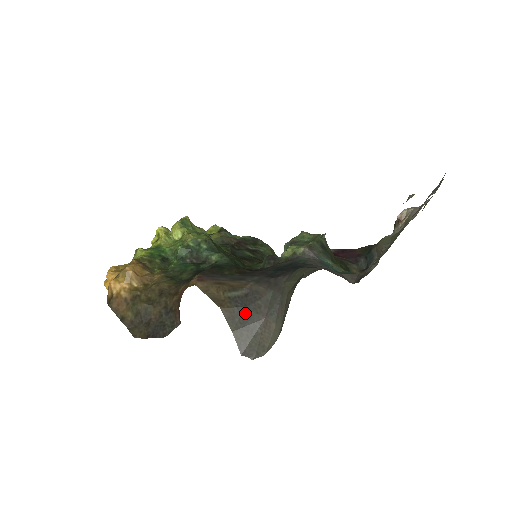
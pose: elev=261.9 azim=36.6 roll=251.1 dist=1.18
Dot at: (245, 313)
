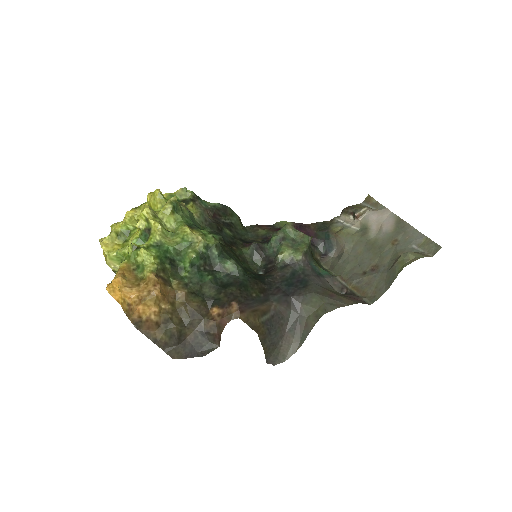
Dot at: (272, 332)
